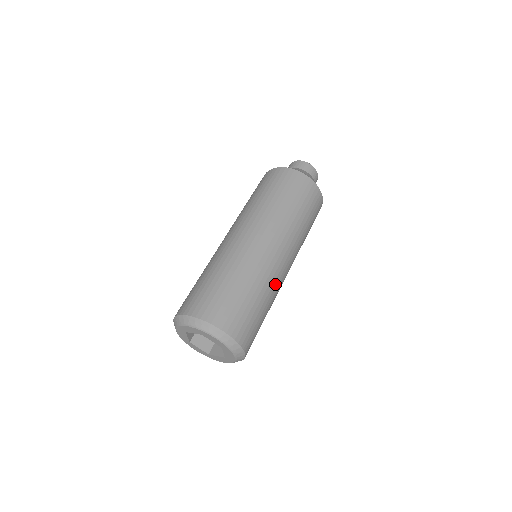
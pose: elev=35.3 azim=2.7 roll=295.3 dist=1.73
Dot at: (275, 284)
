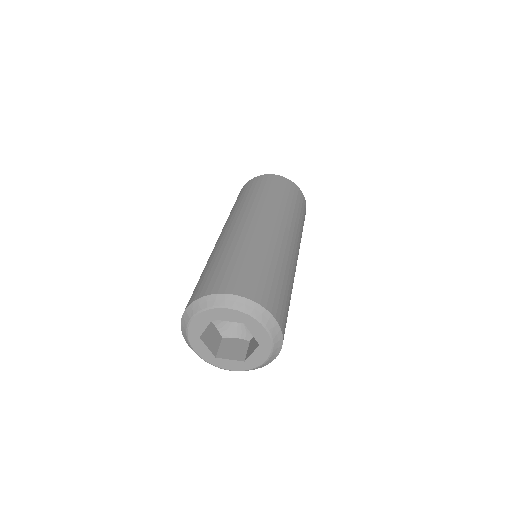
Dot at: occluded
